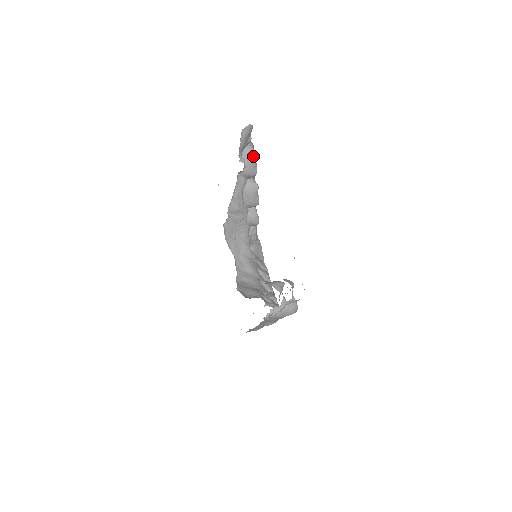
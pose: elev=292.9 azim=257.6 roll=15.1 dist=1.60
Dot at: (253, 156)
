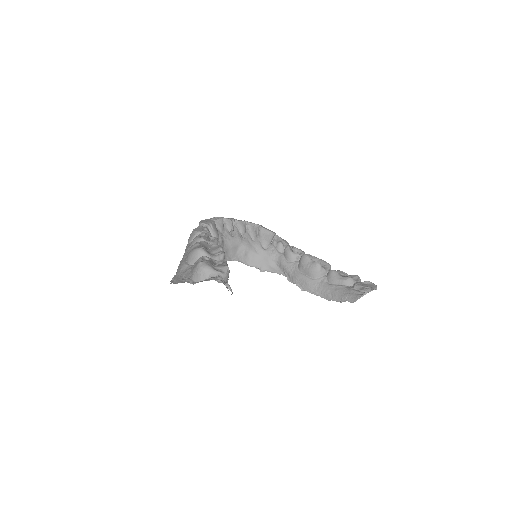
Dot at: occluded
